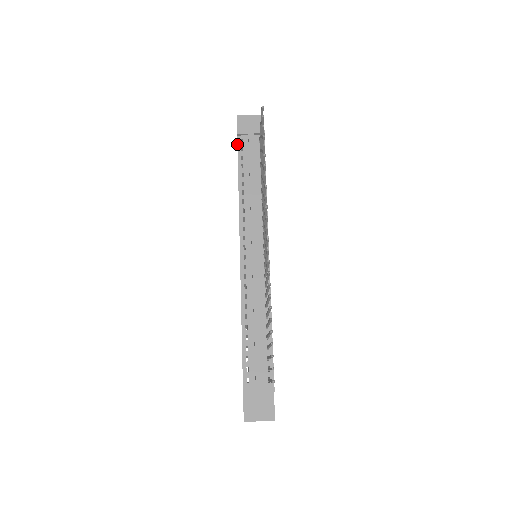
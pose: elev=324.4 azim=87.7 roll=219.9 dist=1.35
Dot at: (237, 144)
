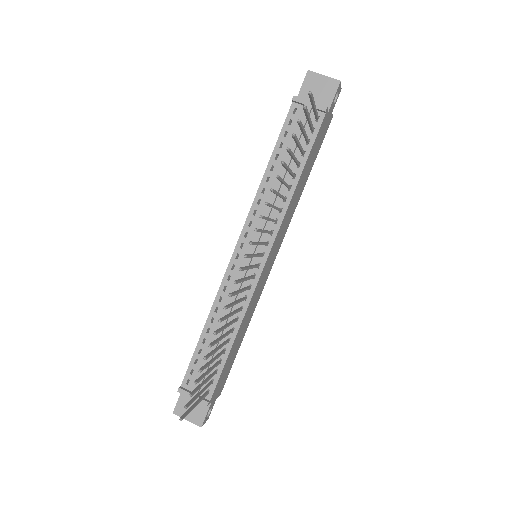
Dot at: occluded
